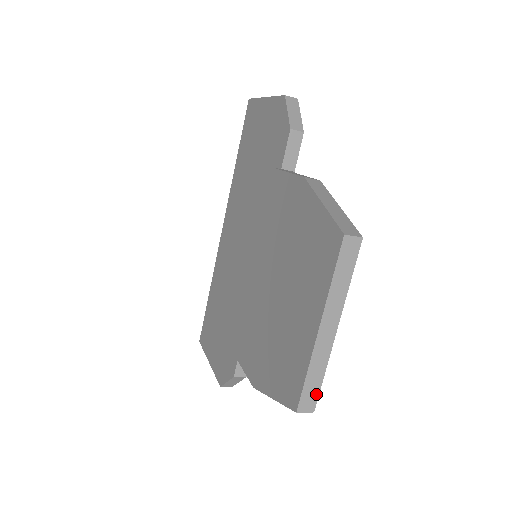
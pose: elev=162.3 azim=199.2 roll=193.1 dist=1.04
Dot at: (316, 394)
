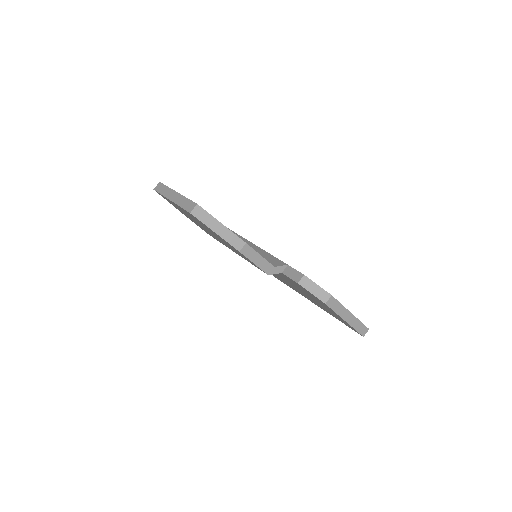
Dot at: (191, 203)
